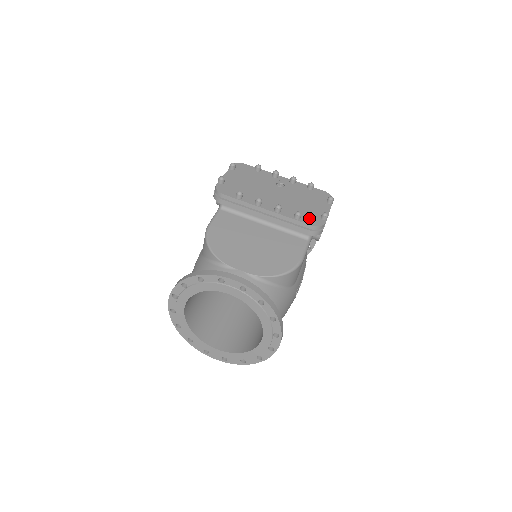
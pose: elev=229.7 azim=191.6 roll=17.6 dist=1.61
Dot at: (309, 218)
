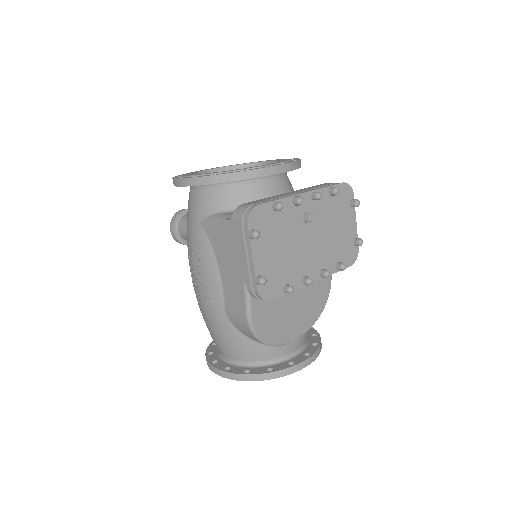
Dot at: (347, 256)
